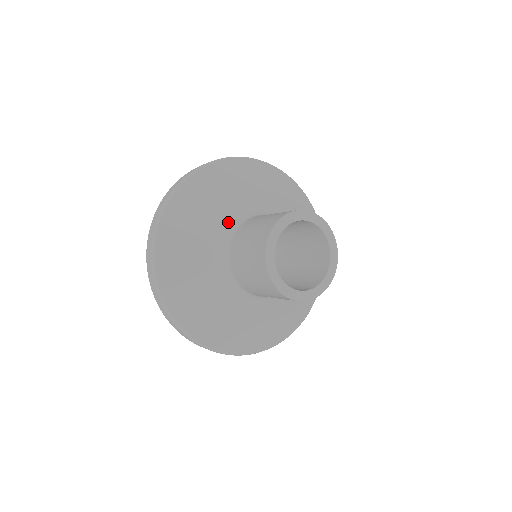
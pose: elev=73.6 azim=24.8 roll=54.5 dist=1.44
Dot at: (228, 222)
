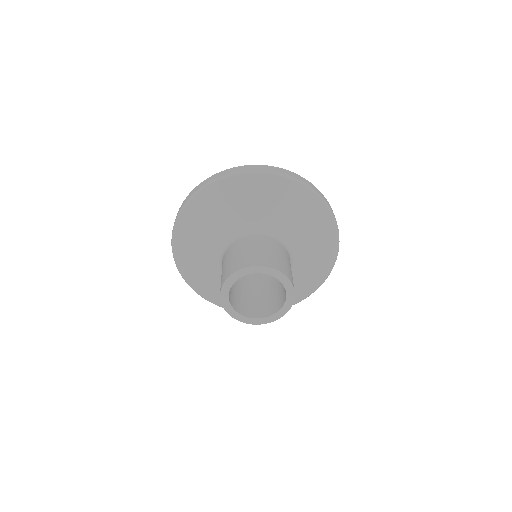
Dot at: (219, 243)
